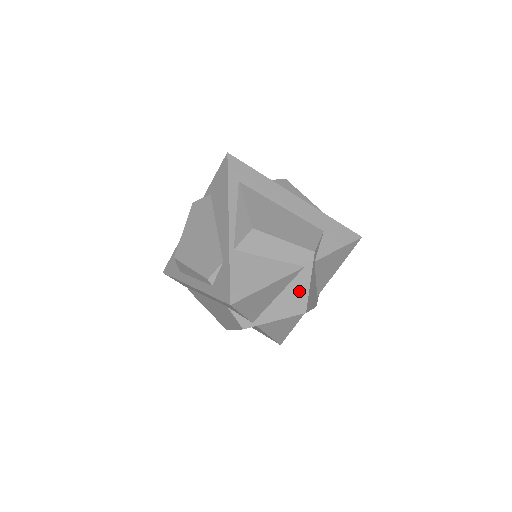
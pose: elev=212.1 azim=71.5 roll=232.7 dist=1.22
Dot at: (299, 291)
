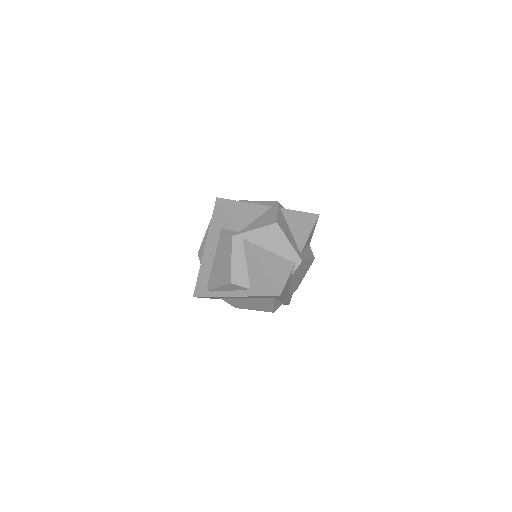
Dot at: (270, 215)
